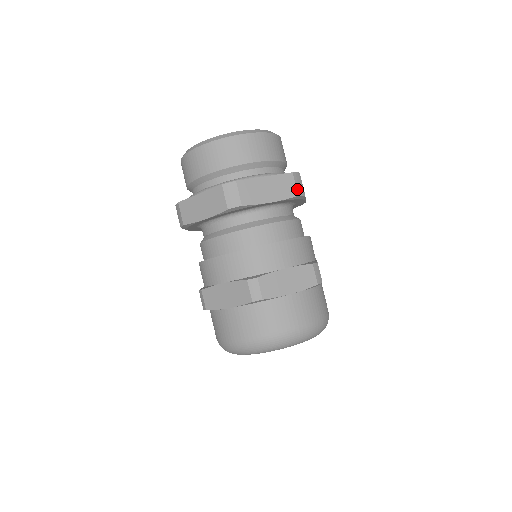
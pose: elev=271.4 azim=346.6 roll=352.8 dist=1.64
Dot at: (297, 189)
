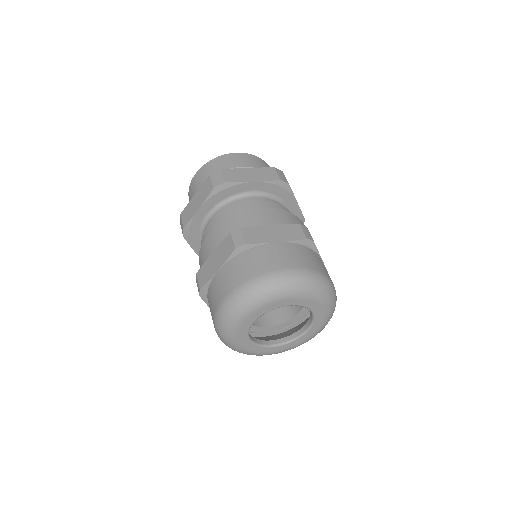
Dot at: occluded
